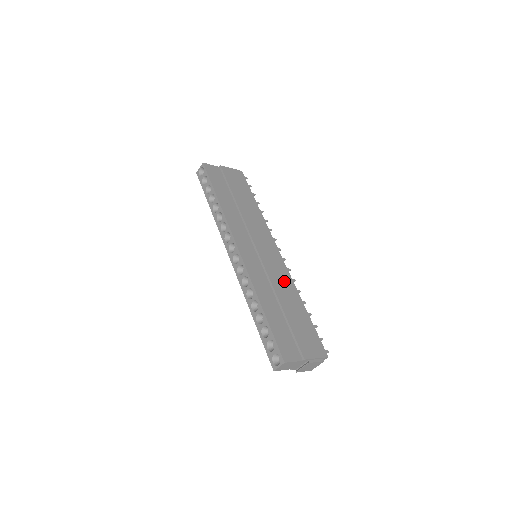
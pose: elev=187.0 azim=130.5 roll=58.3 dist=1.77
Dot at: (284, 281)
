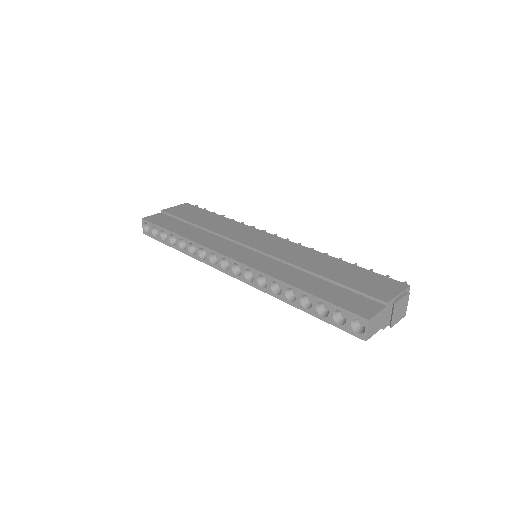
Dot at: (302, 254)
